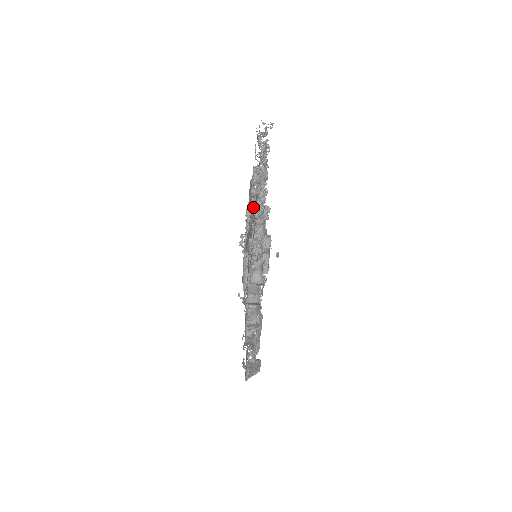
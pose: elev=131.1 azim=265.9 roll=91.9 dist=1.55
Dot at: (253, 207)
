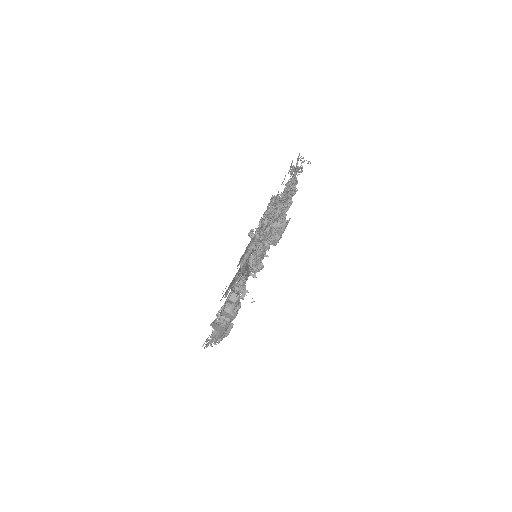
Dot at: (246, 260)
